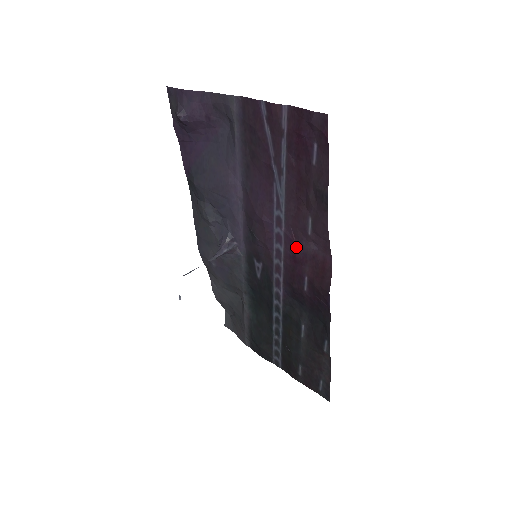
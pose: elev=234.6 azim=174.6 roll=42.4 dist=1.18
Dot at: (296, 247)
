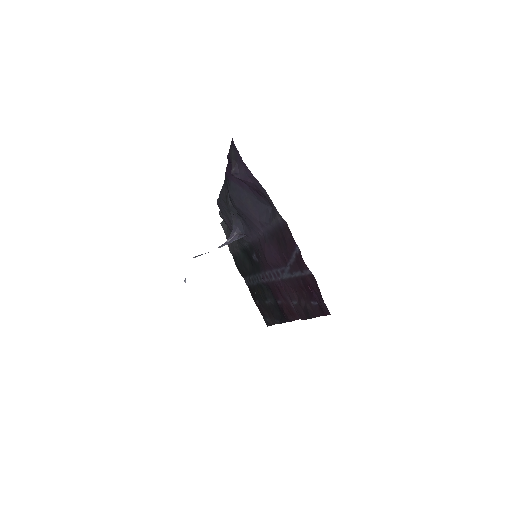
Dot at: (282, 291)
